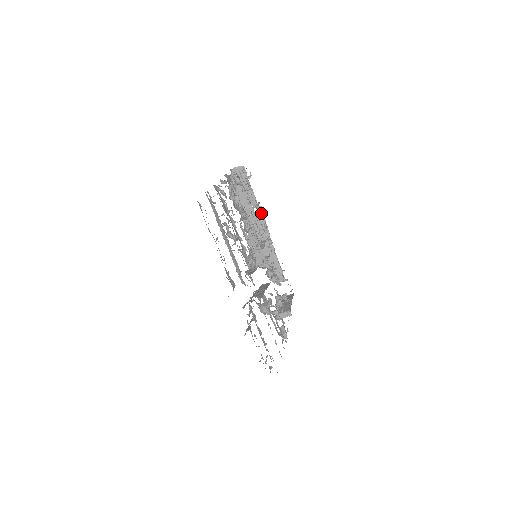
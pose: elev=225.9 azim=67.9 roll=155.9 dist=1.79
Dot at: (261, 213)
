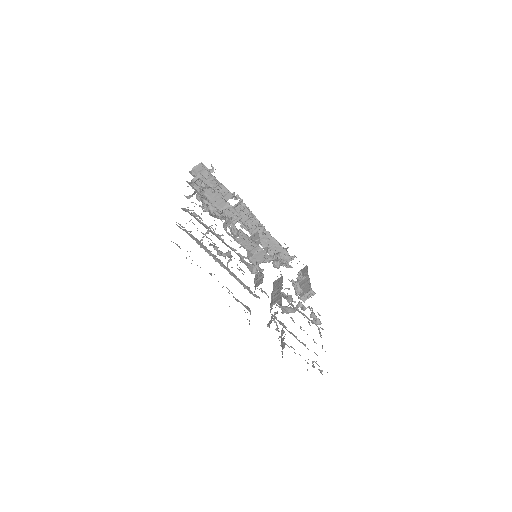
Dot at: (240, 202)
